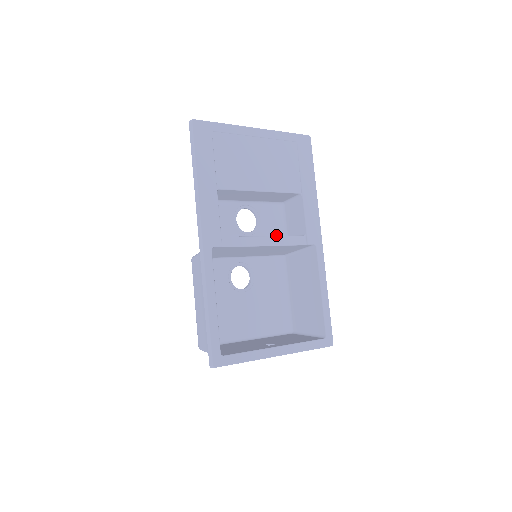
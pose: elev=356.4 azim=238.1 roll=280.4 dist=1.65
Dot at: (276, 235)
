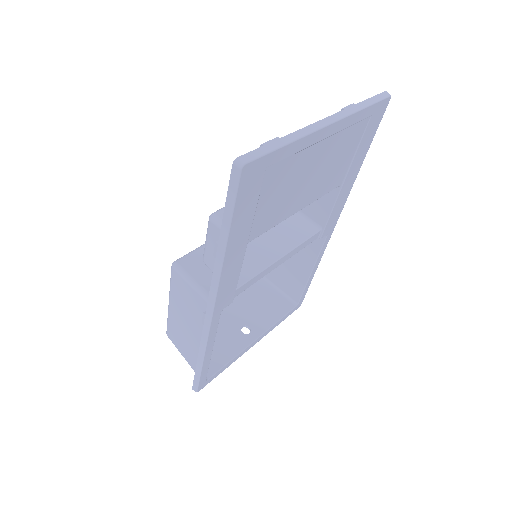
Dot at: occluded
